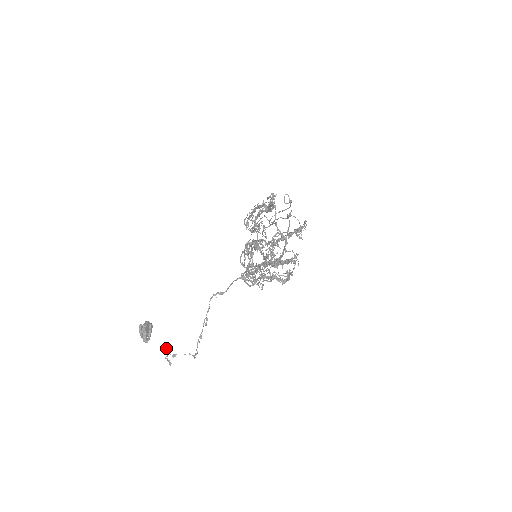
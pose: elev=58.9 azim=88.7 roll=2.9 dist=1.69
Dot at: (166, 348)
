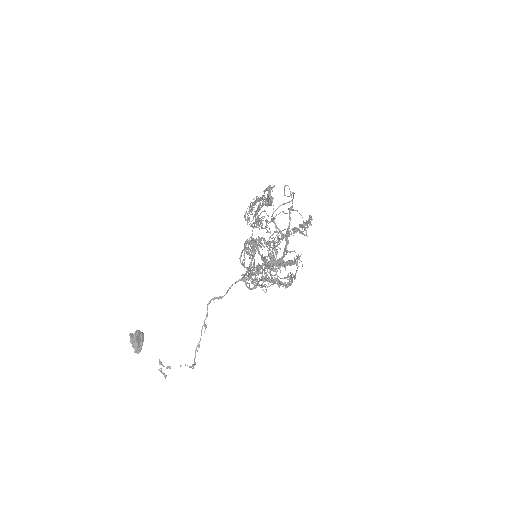
Dot at: (159, 360)
